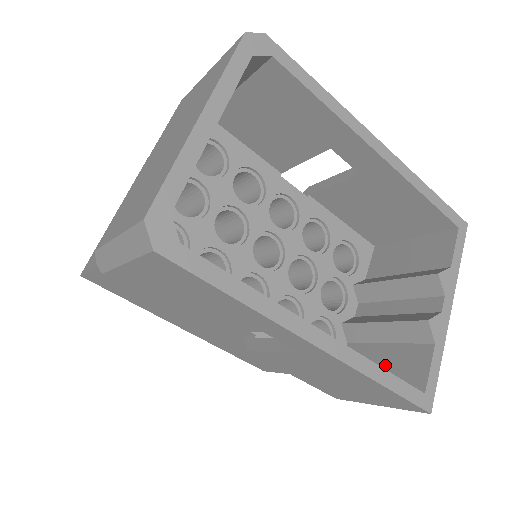
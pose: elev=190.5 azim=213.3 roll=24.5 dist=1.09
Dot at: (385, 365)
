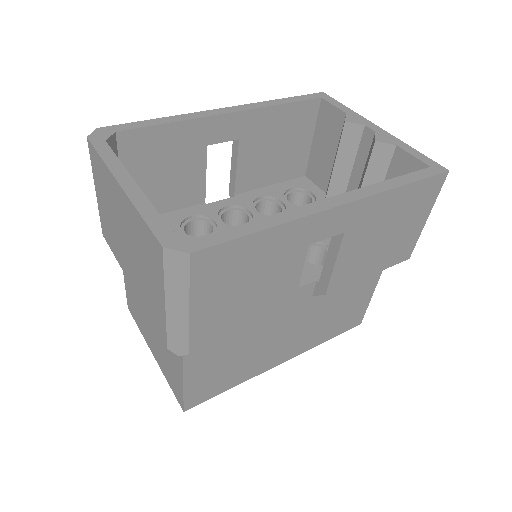
Dot at: occluded
